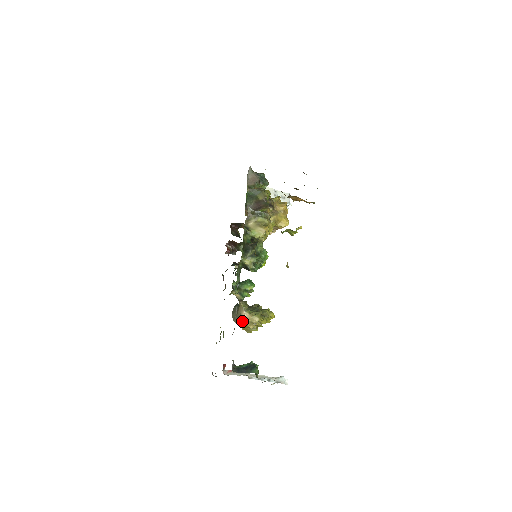
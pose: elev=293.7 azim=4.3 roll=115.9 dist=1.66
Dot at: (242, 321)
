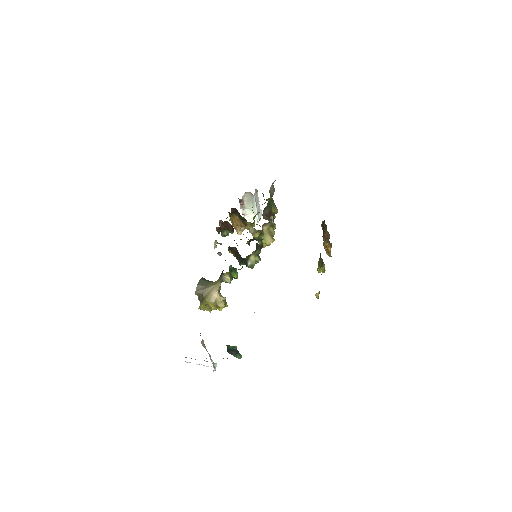
Dot at: (209, 298)
